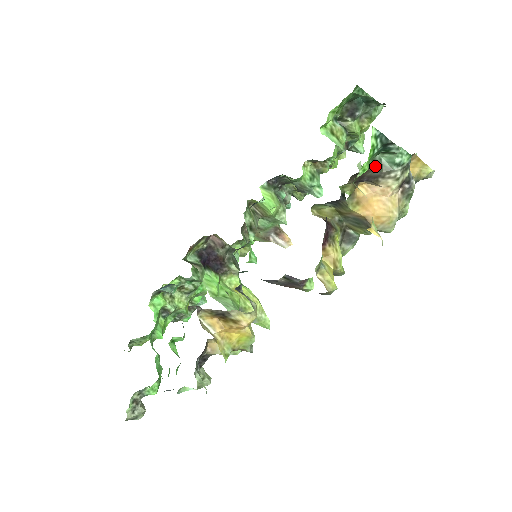
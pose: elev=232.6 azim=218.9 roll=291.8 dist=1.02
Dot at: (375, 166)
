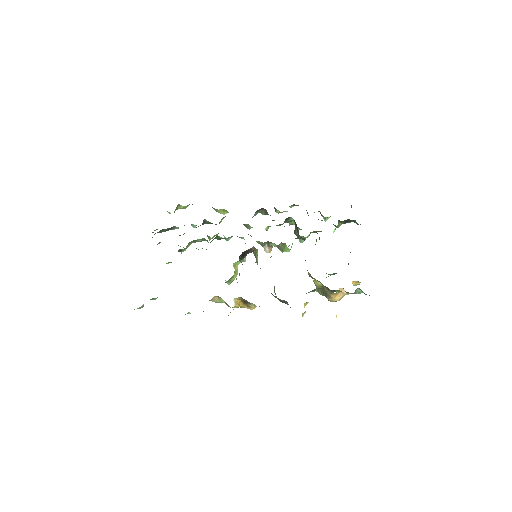
Dot at: occluded
